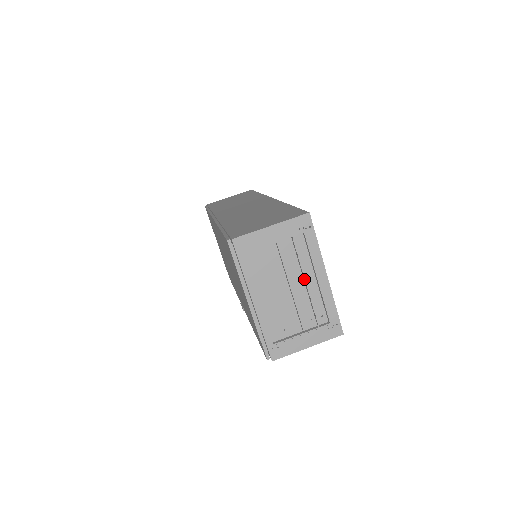
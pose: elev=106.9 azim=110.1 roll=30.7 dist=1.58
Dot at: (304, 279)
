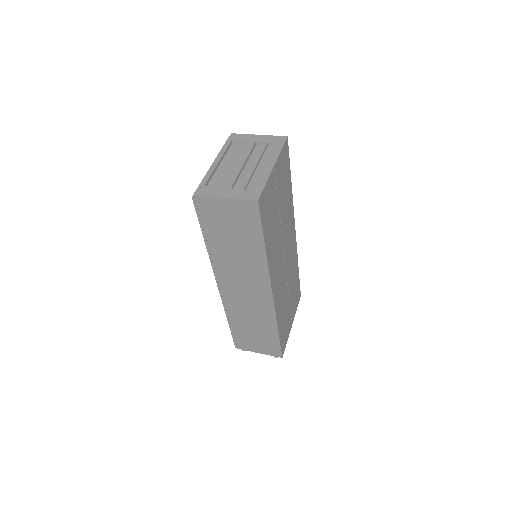
Dot at: (257, 163)
